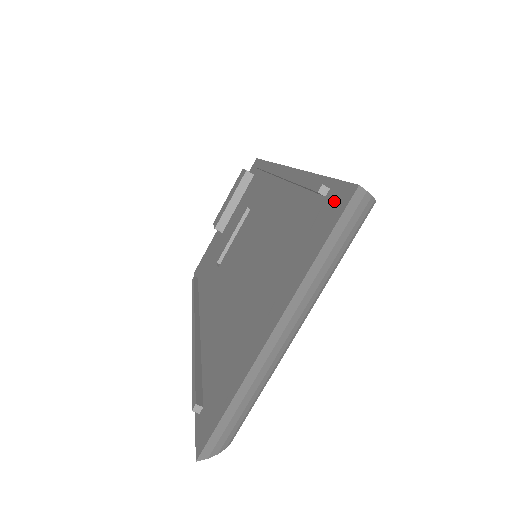
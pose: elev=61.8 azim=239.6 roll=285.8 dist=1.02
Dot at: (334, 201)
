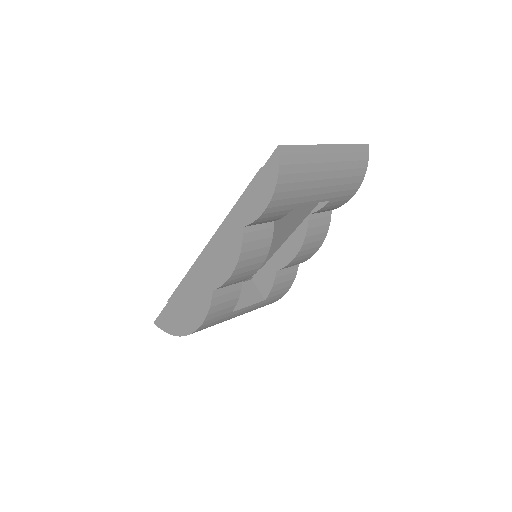
Dot at: occluded
